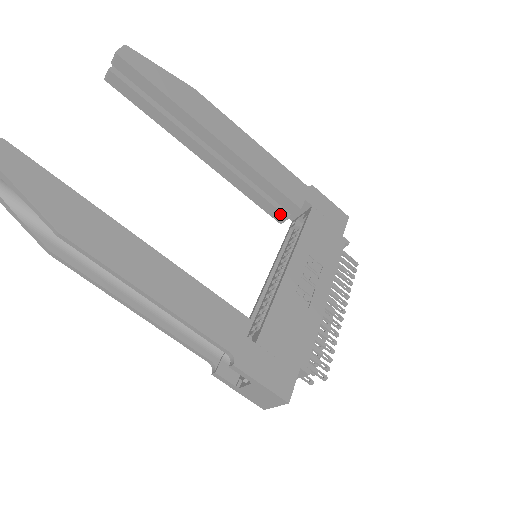
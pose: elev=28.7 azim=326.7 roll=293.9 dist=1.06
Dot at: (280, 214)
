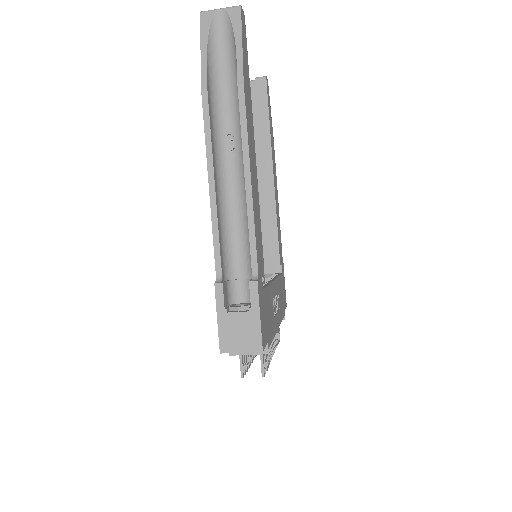
Dot at: occluded
